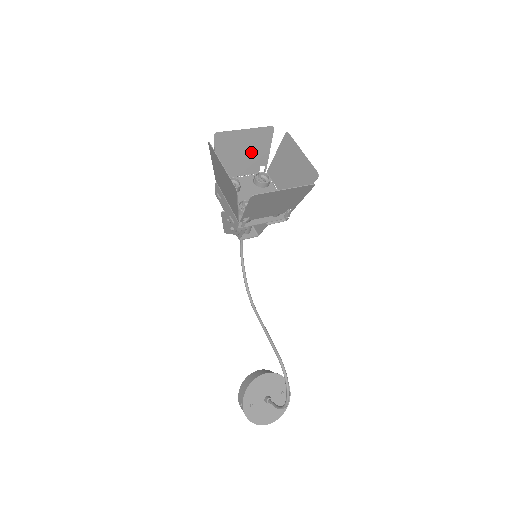
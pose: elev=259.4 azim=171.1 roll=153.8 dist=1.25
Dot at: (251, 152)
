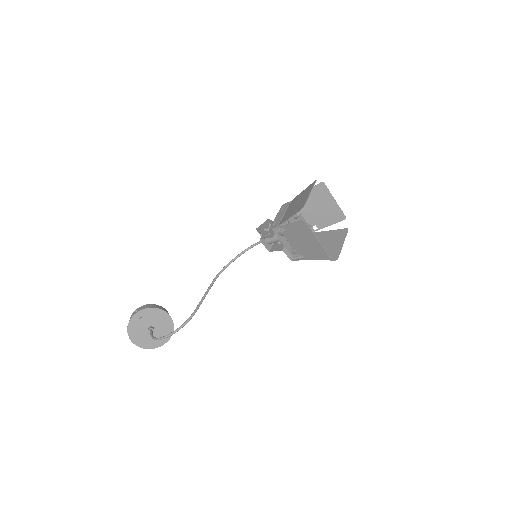
Dot at: (322, 213)
